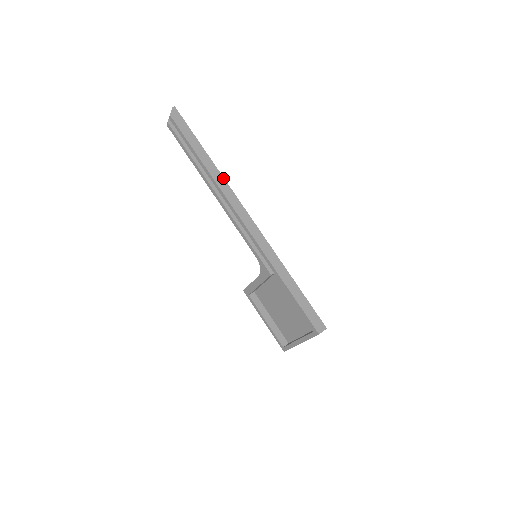
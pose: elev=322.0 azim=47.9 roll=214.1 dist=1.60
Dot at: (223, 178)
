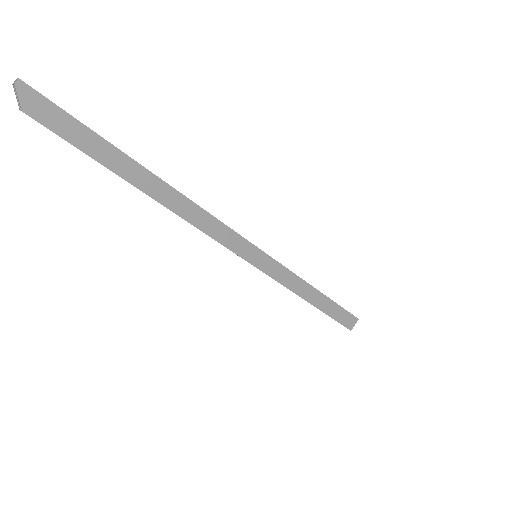
Dot at: (183, 197)
